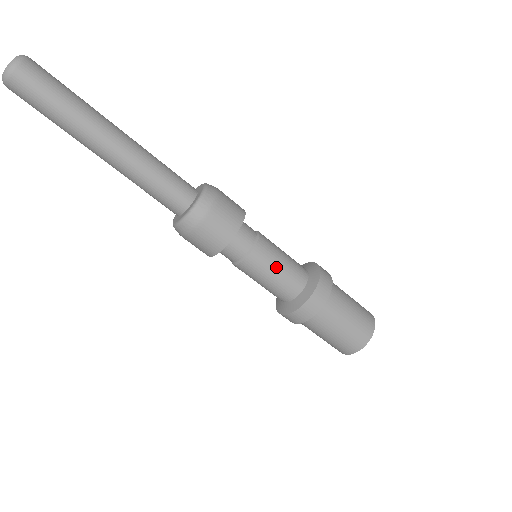
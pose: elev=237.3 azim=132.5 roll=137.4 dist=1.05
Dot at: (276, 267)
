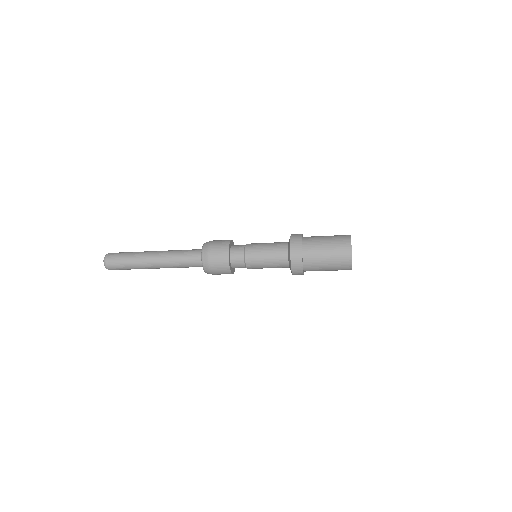
Dot at: (265, 265)
